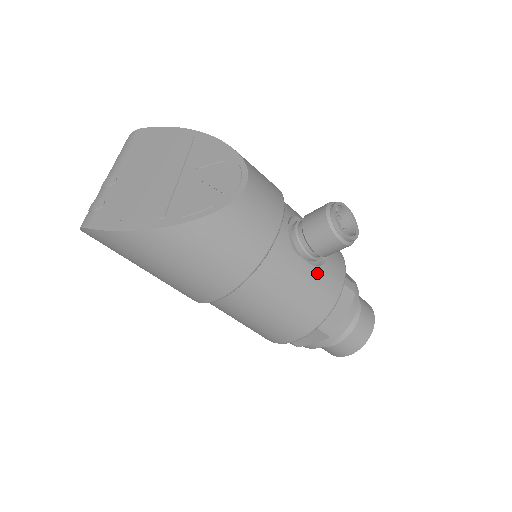
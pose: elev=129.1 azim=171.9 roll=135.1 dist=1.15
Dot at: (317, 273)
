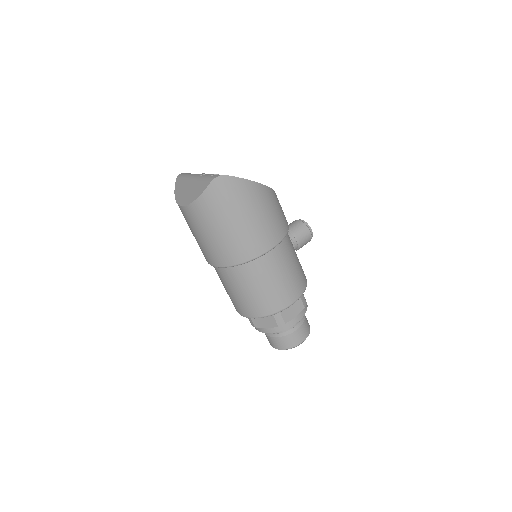
Dot at: occluded
